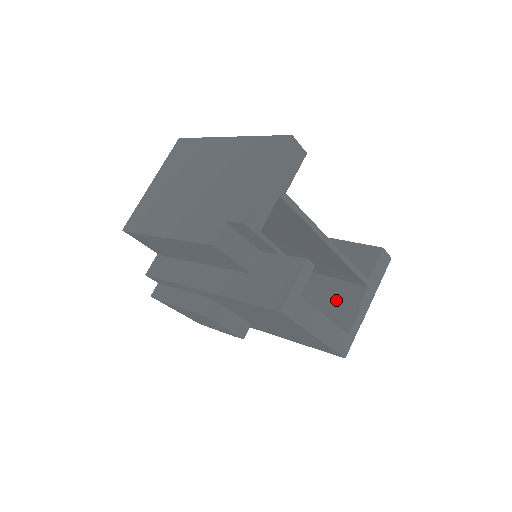
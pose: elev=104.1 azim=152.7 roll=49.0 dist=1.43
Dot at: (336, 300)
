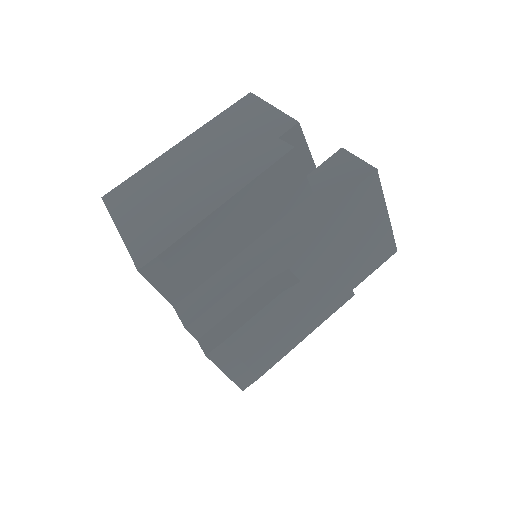
Dot at: occluded
